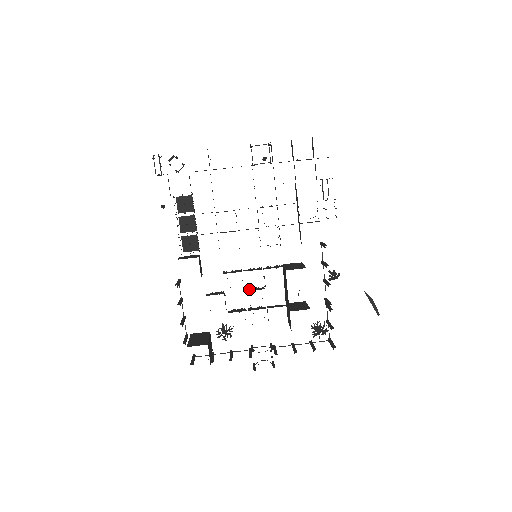
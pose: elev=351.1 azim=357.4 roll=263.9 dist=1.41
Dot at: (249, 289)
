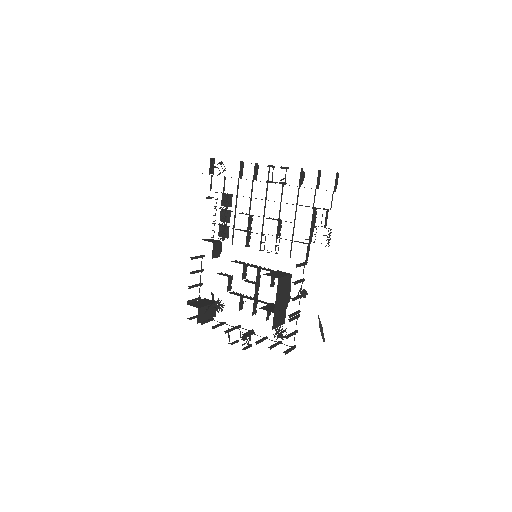
Dot at: (248, 280)
